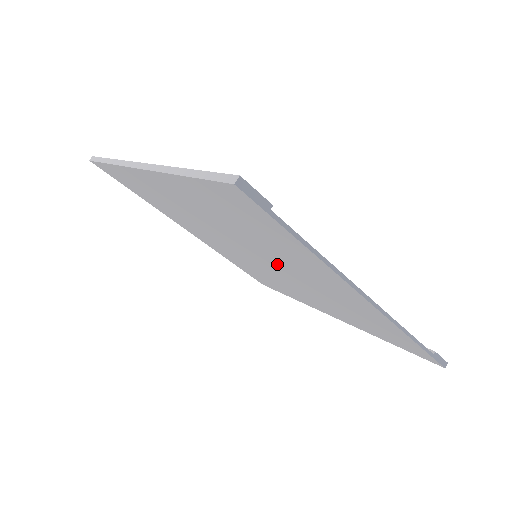
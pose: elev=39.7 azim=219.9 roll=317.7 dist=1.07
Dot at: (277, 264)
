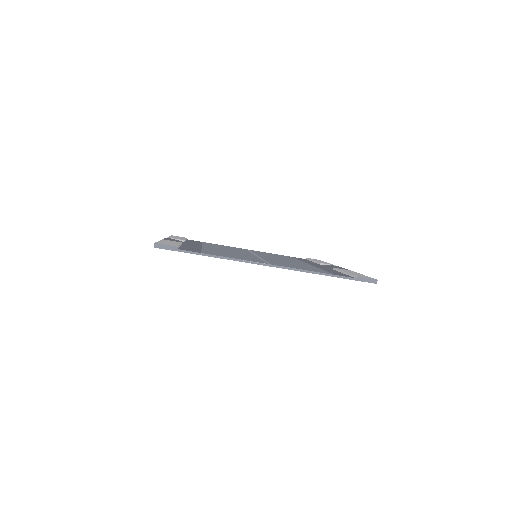
Dot at: occluded
